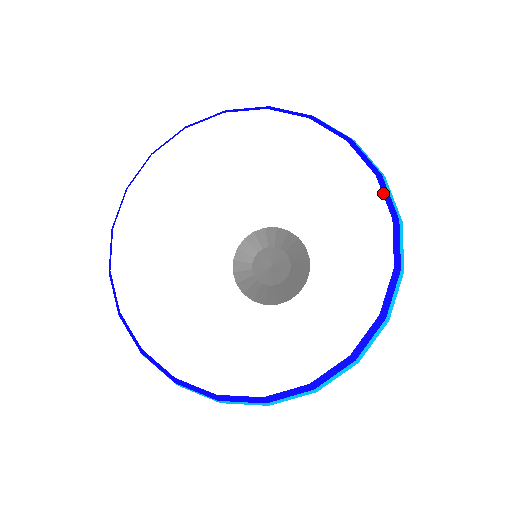
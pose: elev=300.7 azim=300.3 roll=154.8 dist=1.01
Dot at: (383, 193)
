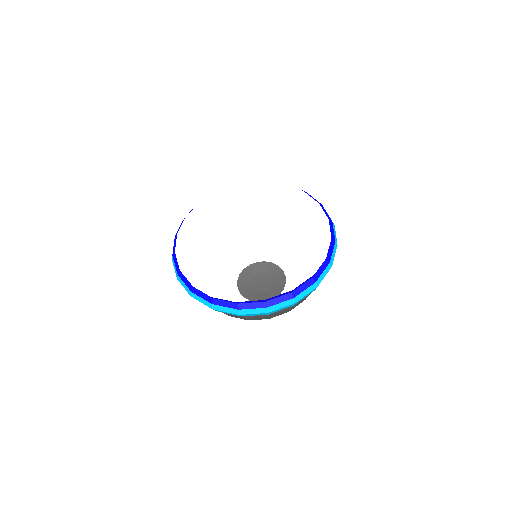
Dot at: (323, 210)
